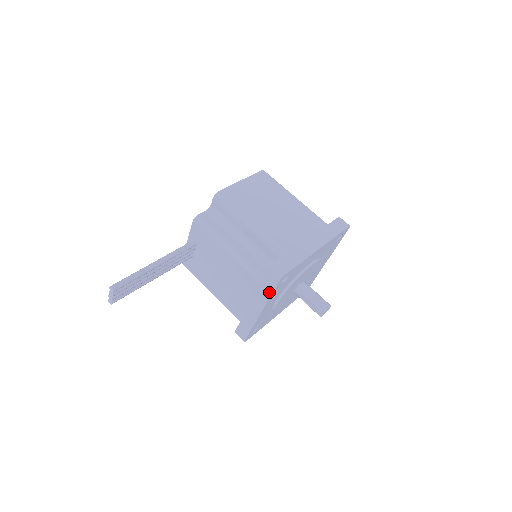
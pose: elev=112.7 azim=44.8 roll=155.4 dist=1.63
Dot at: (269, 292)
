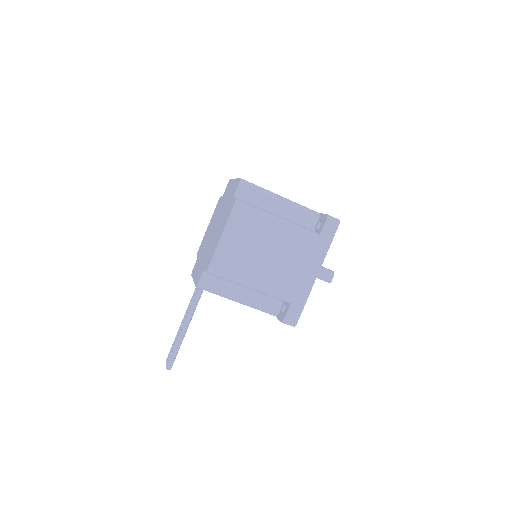
Dot at: occluded
